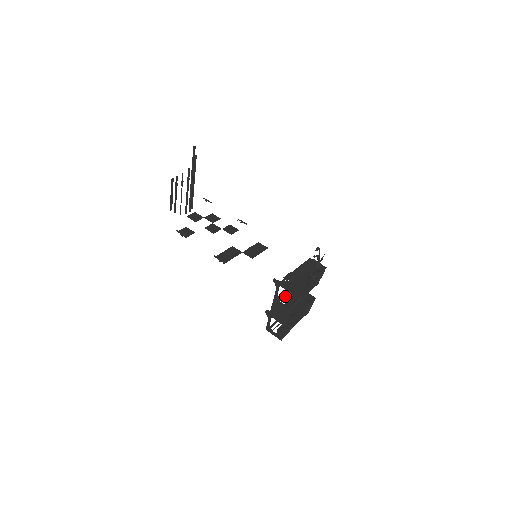
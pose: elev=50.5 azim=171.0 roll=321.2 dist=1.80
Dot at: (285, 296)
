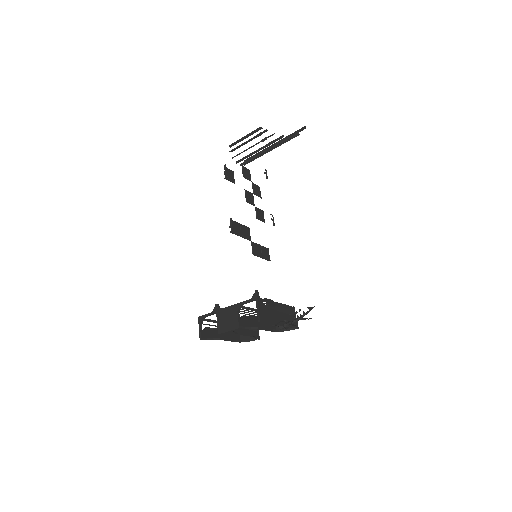
Dot at: (246, 312)
